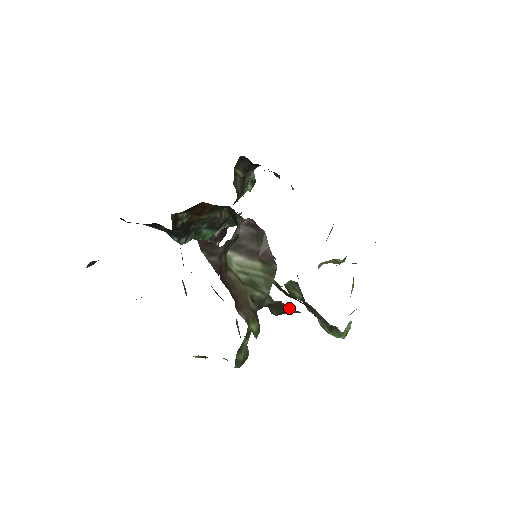
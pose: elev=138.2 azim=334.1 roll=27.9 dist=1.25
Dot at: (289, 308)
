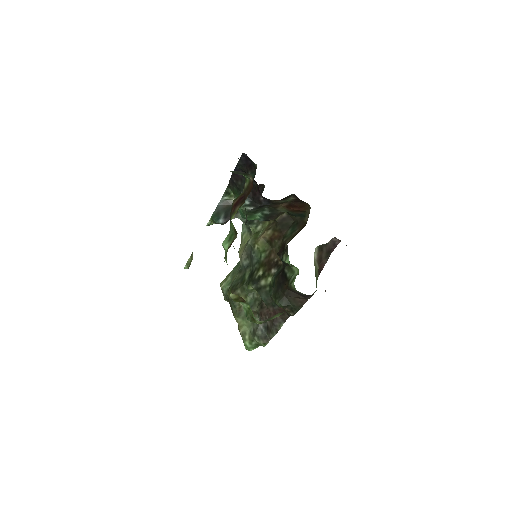
Dot at: (301, 307)
